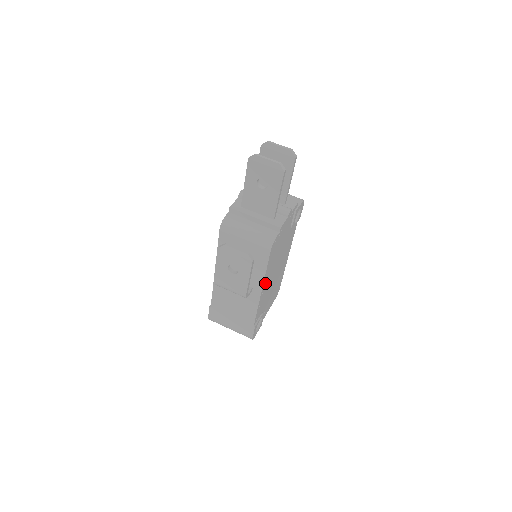
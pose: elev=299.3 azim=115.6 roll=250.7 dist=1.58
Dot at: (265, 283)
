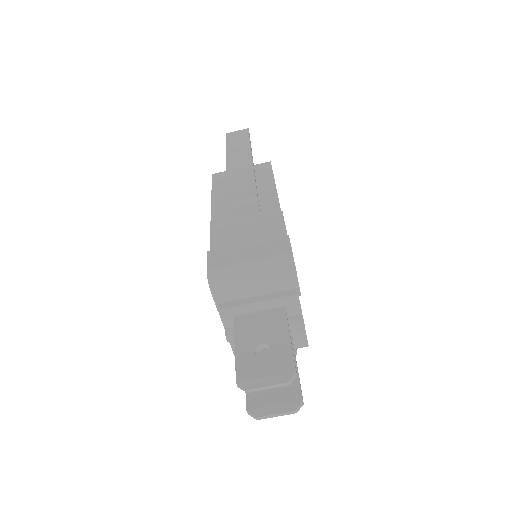
Dot at: occluded
